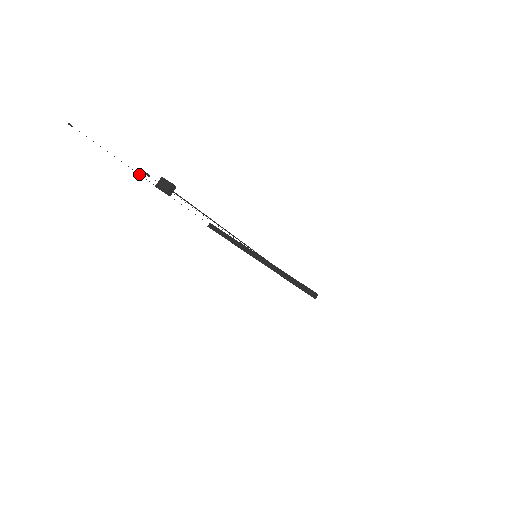
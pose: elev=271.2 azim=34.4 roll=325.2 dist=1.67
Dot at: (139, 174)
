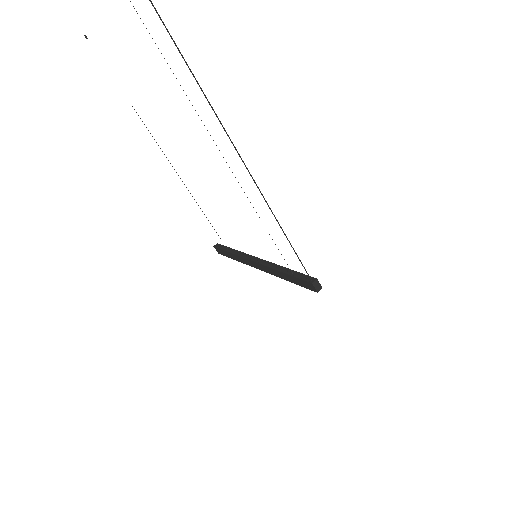
Dot at: (144, 124)
